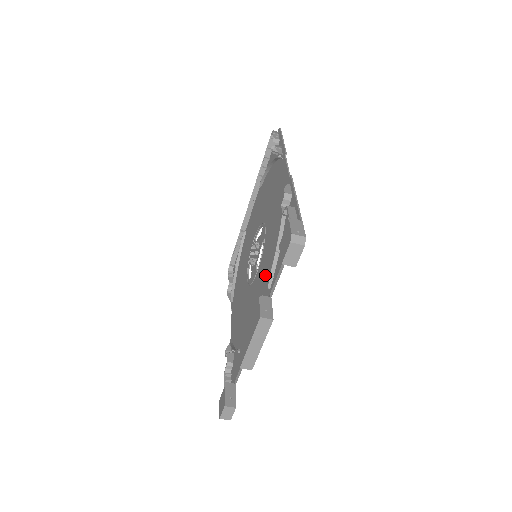
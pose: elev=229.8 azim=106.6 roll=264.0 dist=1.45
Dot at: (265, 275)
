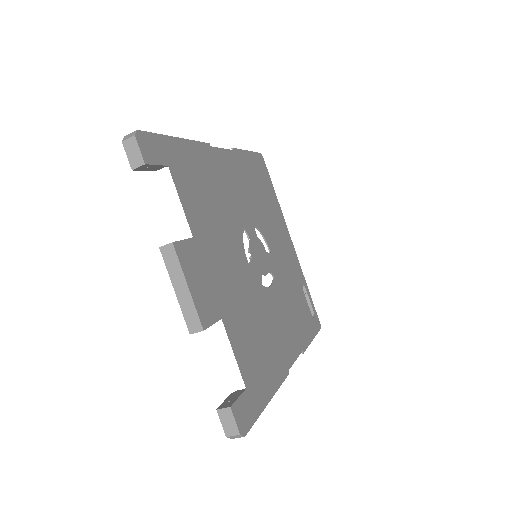
Dot at: (217, 240)
